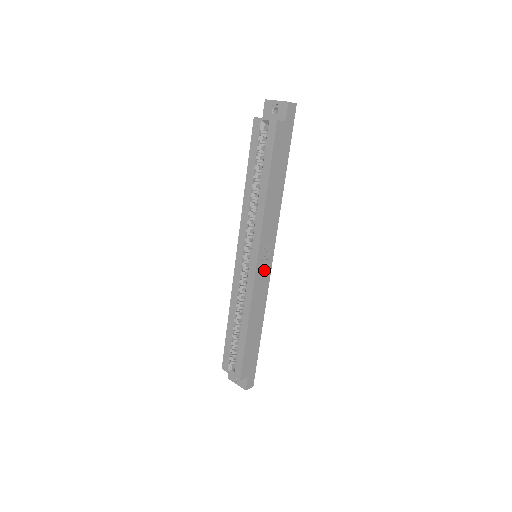
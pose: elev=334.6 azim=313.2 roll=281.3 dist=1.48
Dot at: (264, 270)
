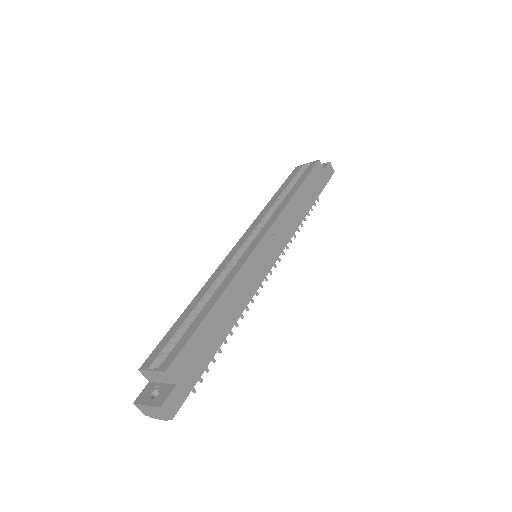
Dot at: (263, 261)
